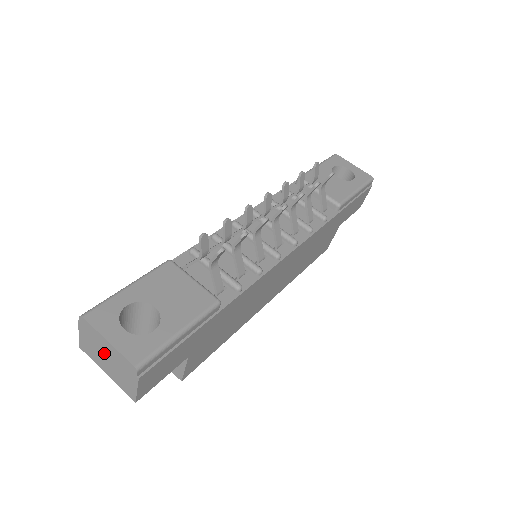
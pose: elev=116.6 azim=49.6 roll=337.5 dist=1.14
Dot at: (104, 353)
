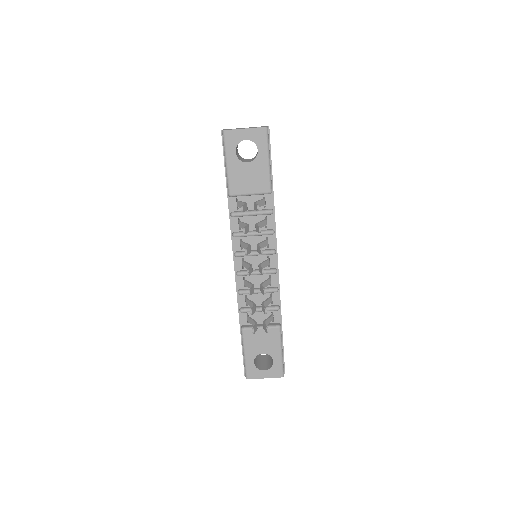
Dot at: occluded
